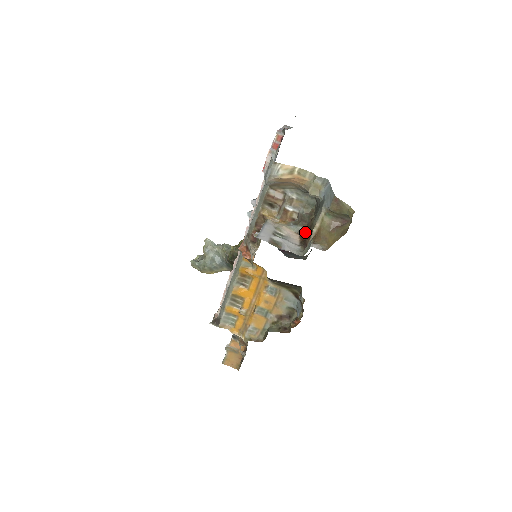
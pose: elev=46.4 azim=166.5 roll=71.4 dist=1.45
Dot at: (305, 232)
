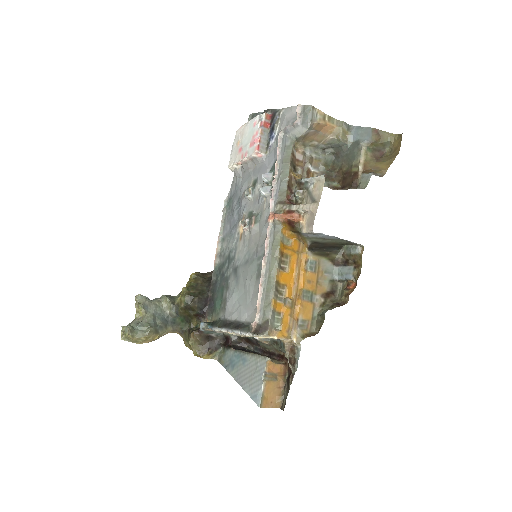
Dot at: (336, 185)
